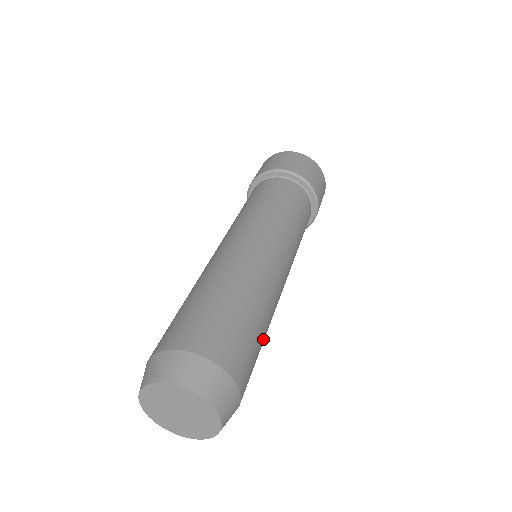
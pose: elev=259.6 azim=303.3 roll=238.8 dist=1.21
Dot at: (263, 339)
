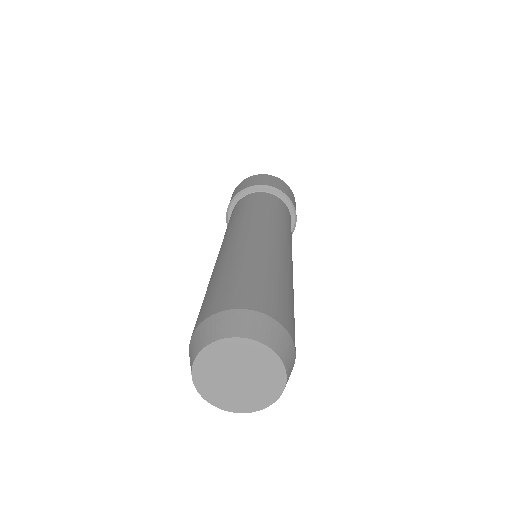
Dot at: (286, 288)
